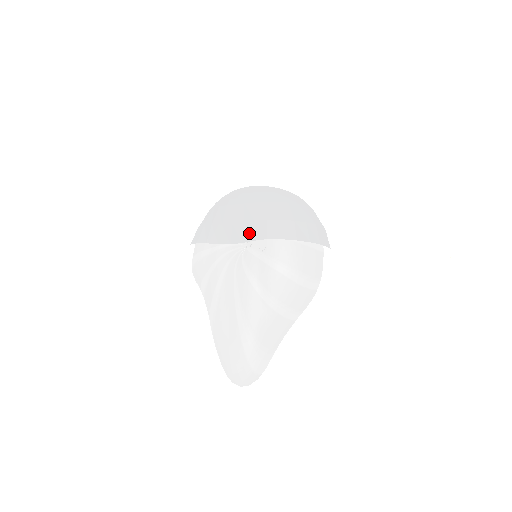
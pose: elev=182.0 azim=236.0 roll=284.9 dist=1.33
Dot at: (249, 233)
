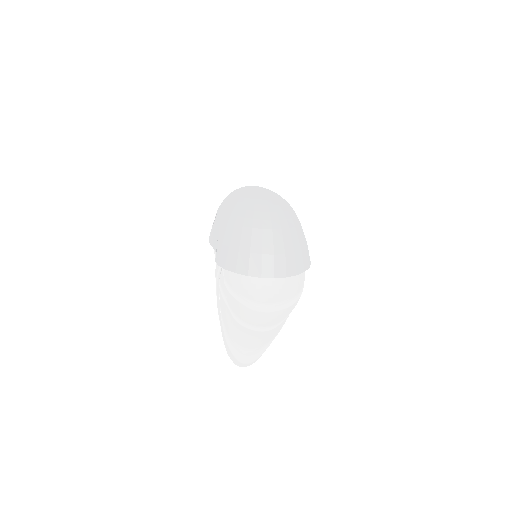
Dot at: (216, 251)
